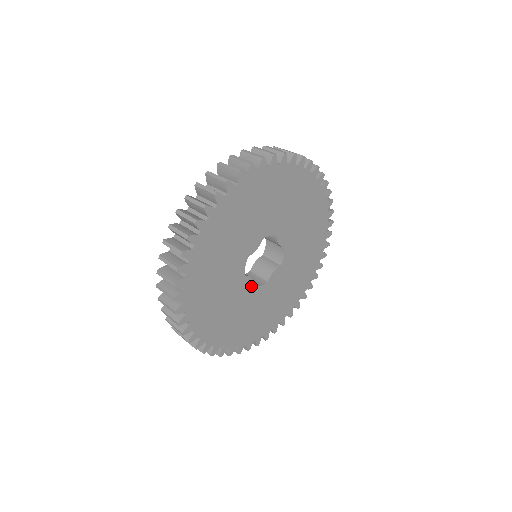
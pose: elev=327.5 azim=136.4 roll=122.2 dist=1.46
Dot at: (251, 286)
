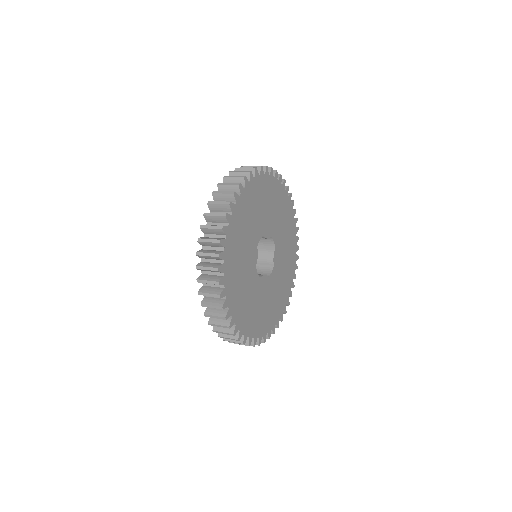
Dot at: (255, 263)
